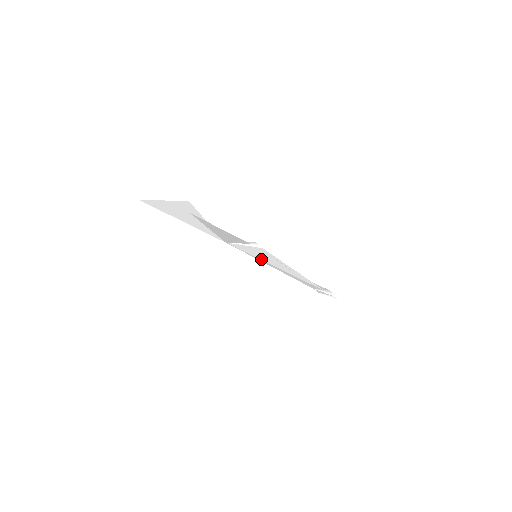
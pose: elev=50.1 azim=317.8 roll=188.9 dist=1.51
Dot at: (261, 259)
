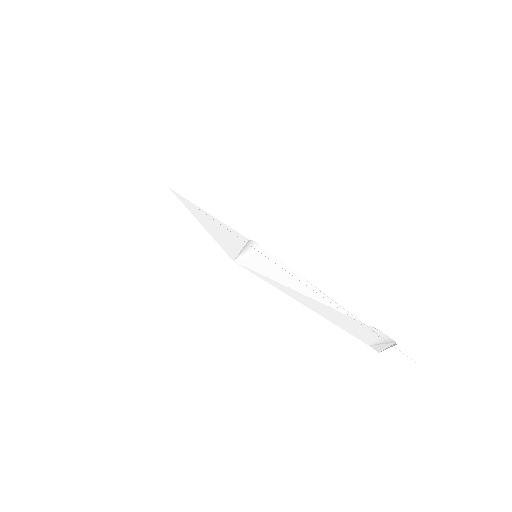
Dot at: (276, 280)
